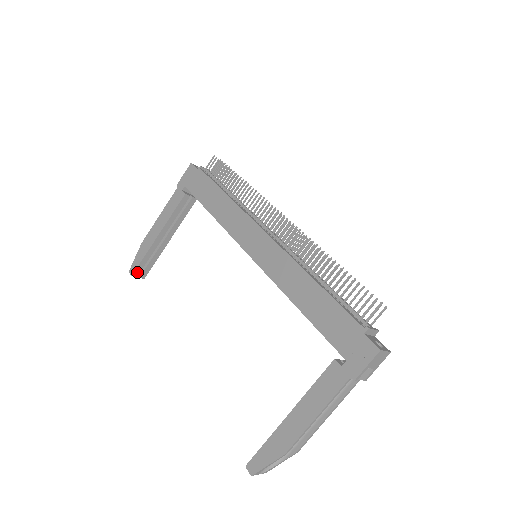
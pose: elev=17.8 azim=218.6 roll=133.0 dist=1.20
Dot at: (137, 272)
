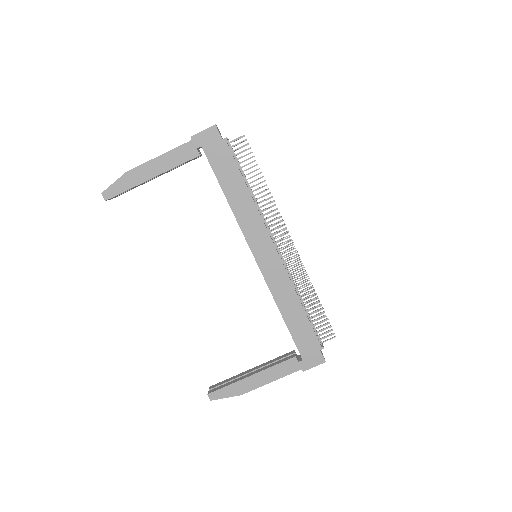
Dot at: (111, 198)
